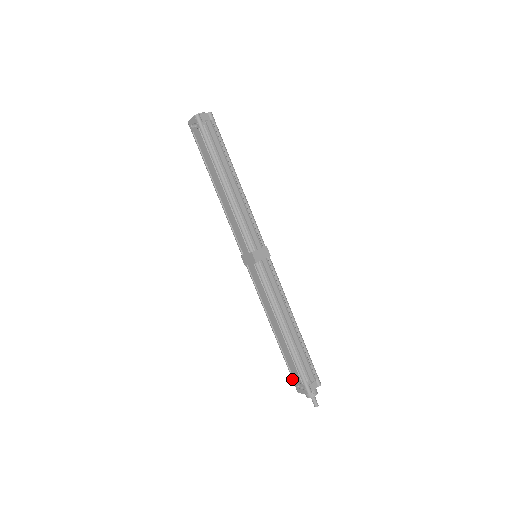
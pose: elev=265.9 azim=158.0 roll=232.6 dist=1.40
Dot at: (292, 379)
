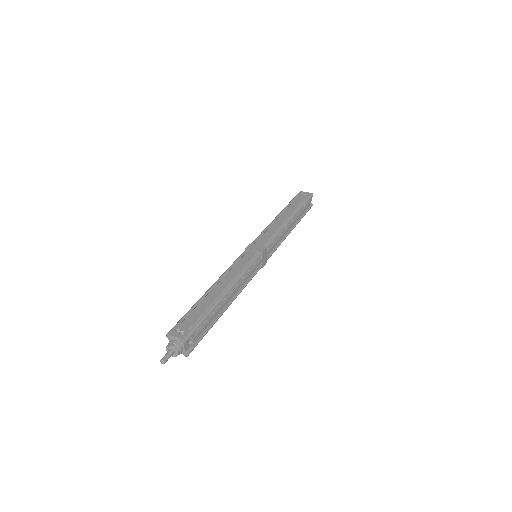
Dot at: (178, 322)
